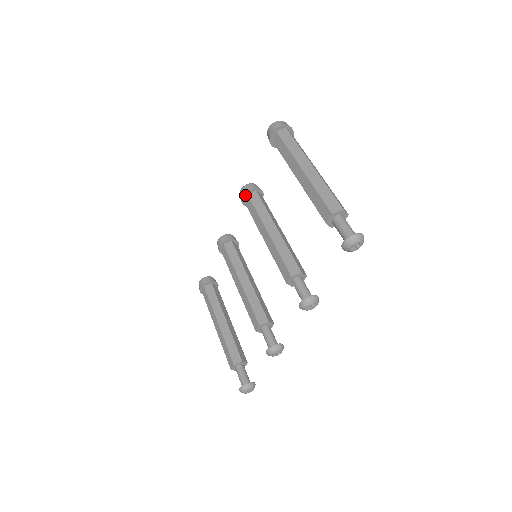
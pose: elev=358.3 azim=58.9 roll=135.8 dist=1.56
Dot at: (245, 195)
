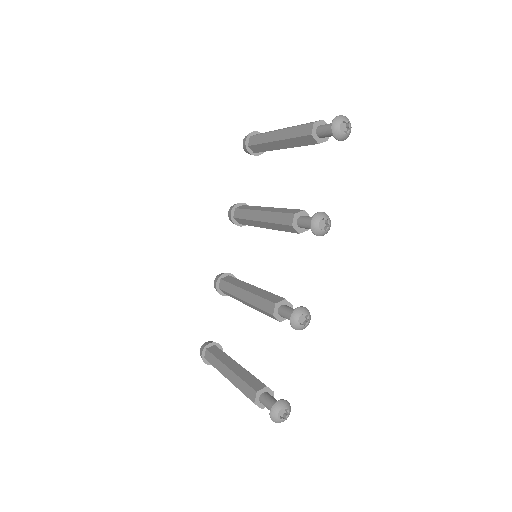
Dot at: (233, 210)
